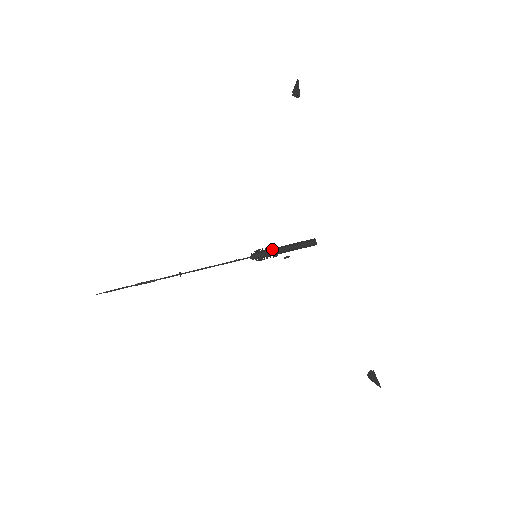
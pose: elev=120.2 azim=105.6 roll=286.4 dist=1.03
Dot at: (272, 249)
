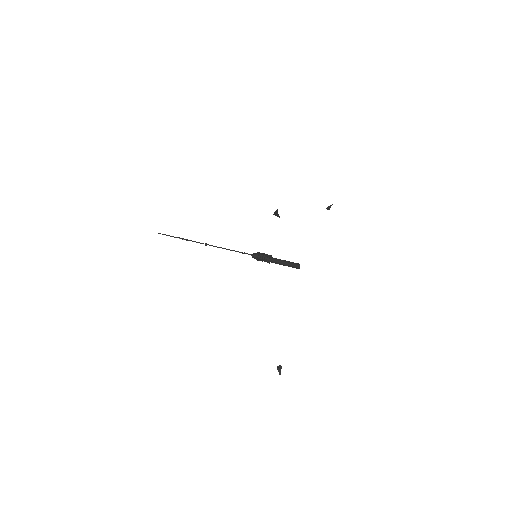
Dot at: (269, 255)
